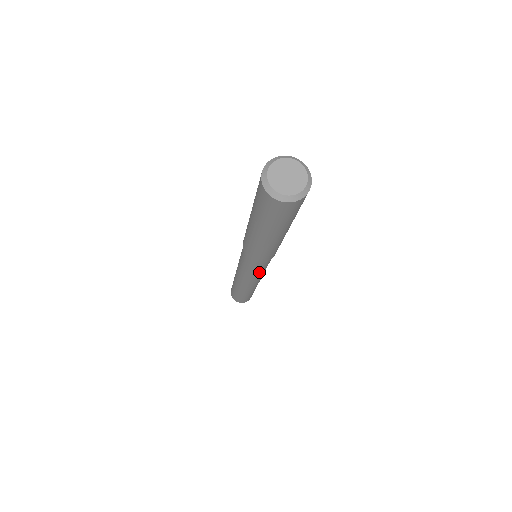
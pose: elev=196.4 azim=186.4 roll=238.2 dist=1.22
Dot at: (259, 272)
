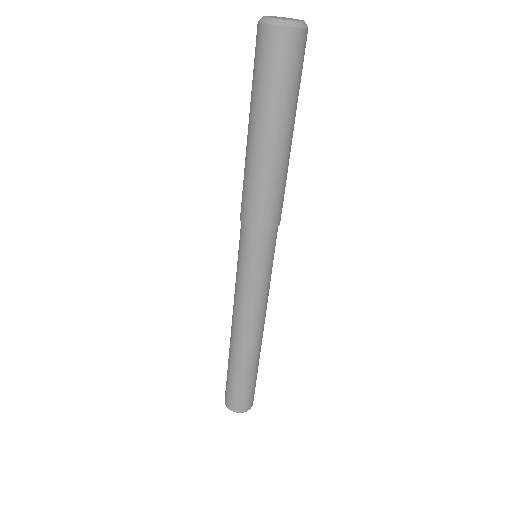
Dot at: (260, 276)
